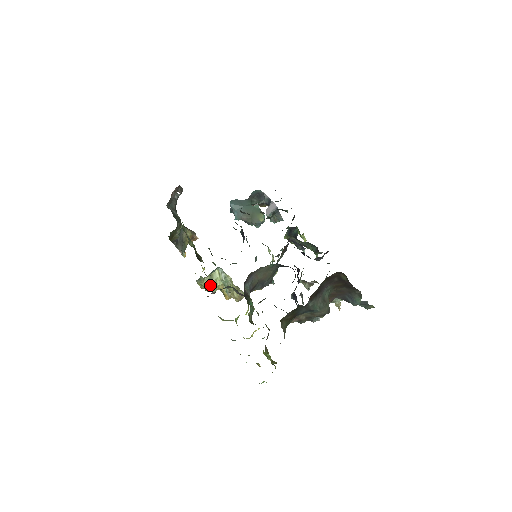
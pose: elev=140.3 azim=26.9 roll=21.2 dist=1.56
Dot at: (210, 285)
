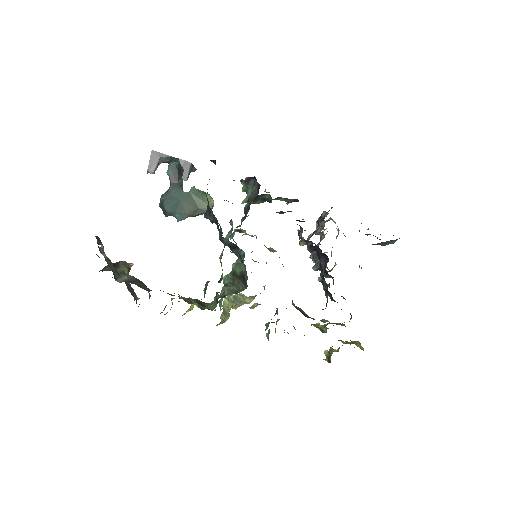
Dot at: (225, 317)
